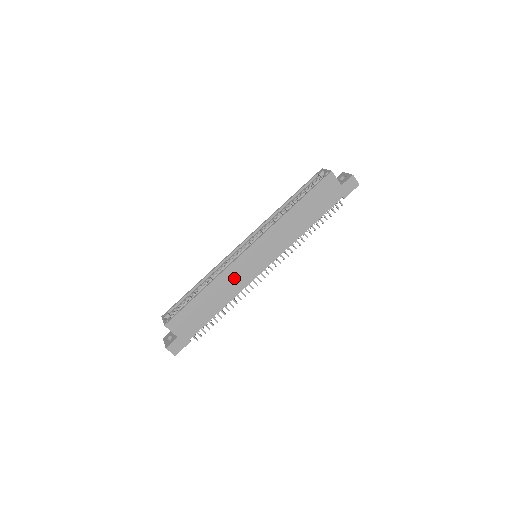
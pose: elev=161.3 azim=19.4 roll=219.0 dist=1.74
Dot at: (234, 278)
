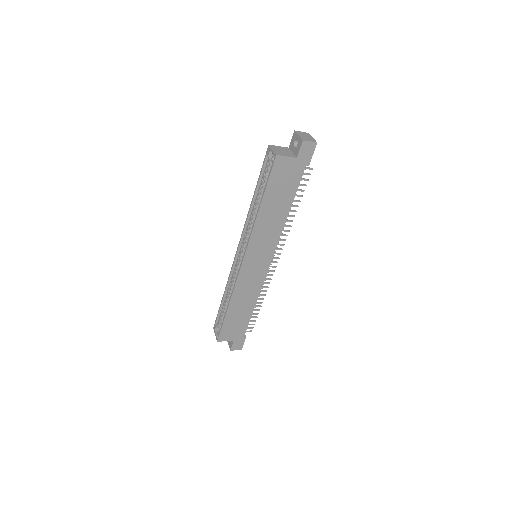
Dot at: (247, 286)
